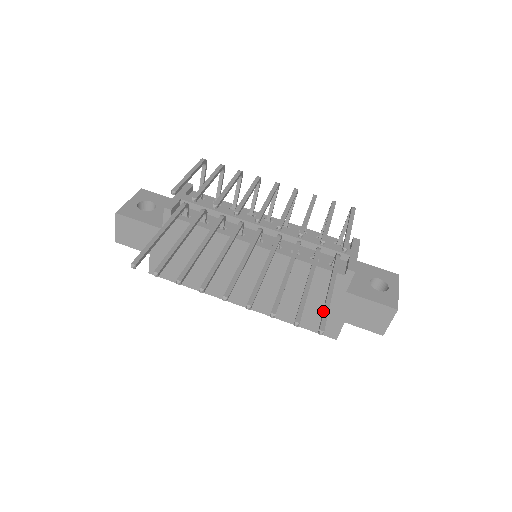
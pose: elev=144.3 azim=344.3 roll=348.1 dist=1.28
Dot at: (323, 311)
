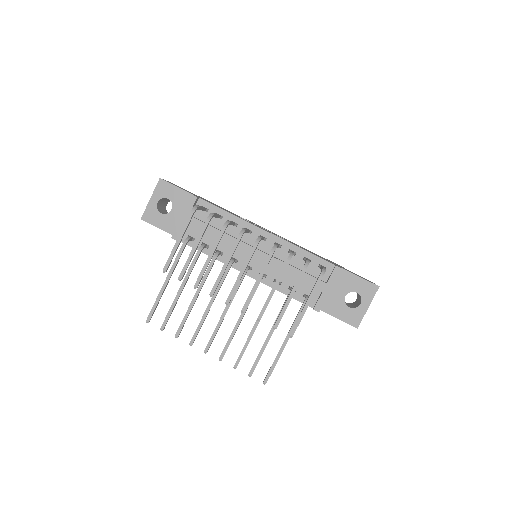
Dot at: (271, 366)
